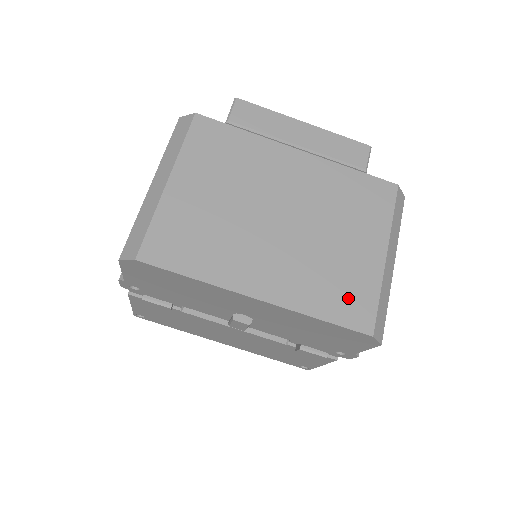
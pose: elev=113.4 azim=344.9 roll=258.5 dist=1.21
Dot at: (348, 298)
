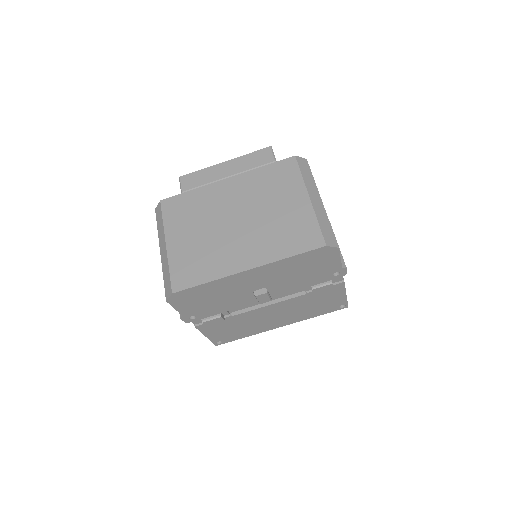
Dot at: (300, 235)
